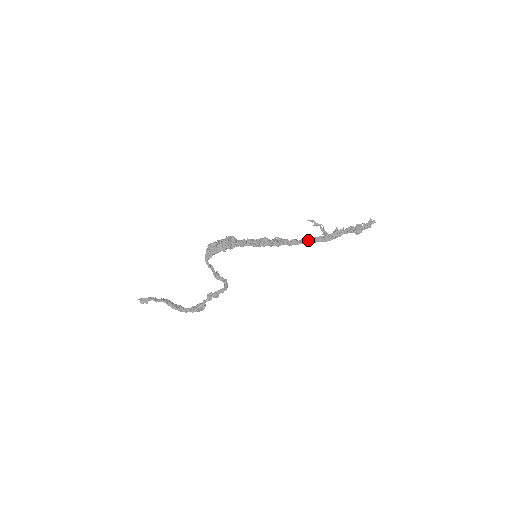
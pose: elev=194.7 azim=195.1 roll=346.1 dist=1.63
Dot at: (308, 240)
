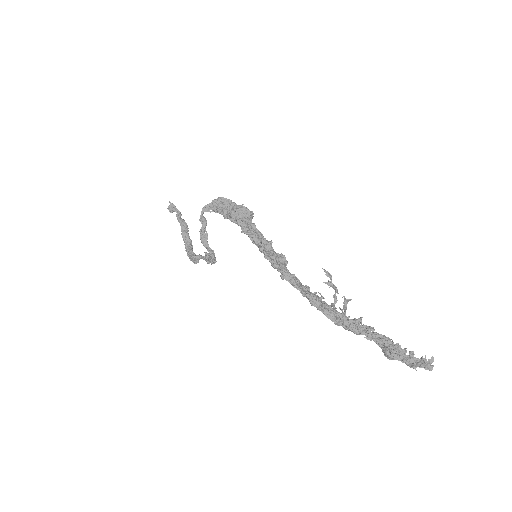
Dot at: (307, 294)
